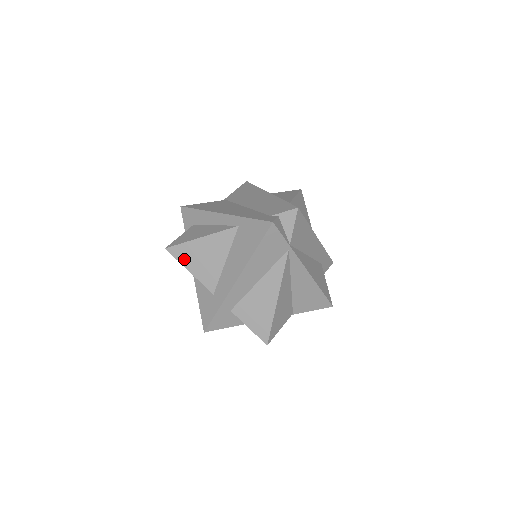
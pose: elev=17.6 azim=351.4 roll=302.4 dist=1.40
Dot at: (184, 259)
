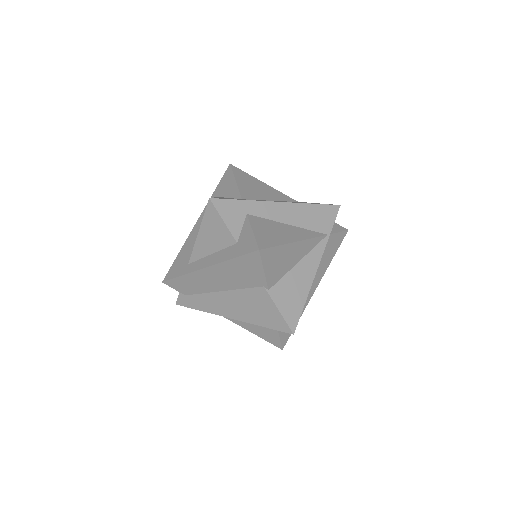
Dot at: (239, 176)
